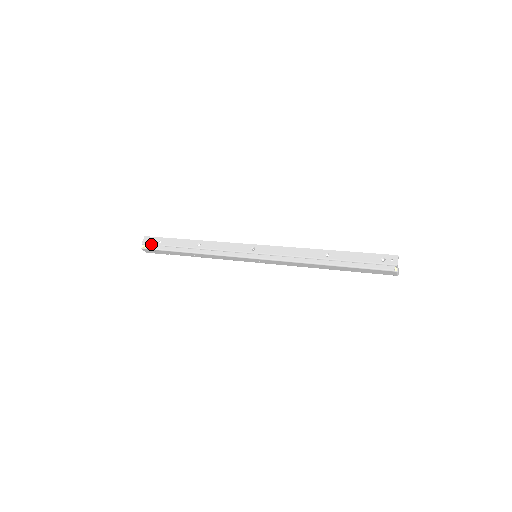
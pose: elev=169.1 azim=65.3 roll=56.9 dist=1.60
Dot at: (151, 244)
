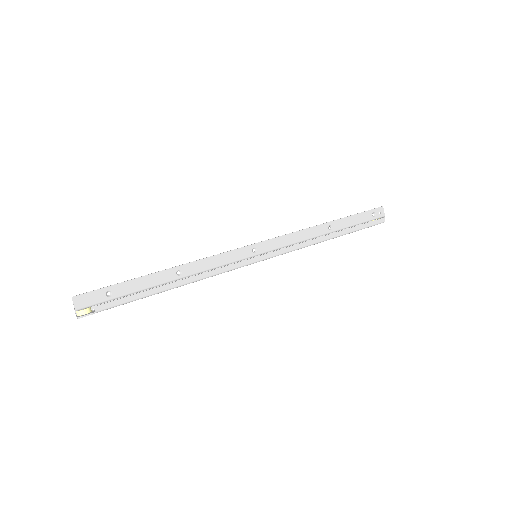
Dot at: (95, 304)
